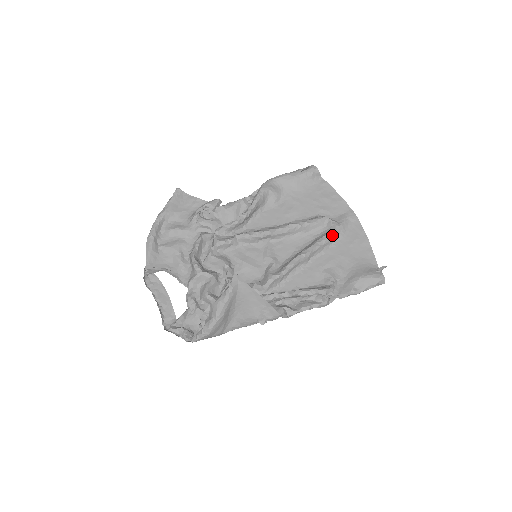
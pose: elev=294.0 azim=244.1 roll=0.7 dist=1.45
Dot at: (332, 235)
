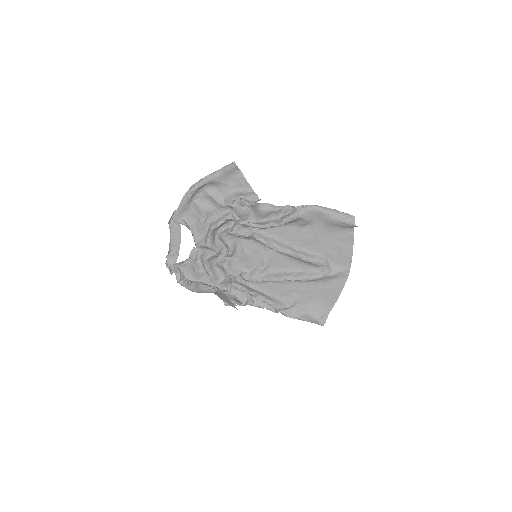
Dot at: (318, 279)
